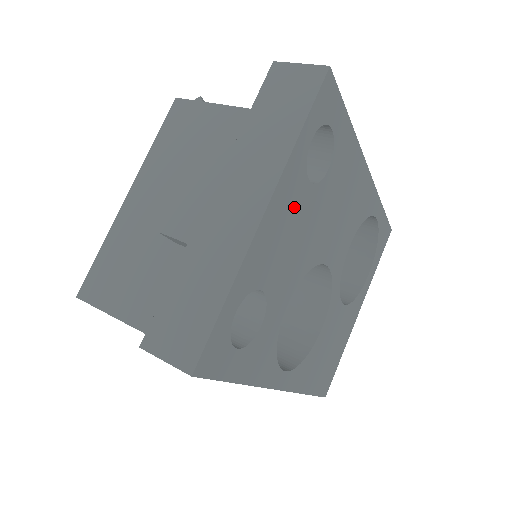
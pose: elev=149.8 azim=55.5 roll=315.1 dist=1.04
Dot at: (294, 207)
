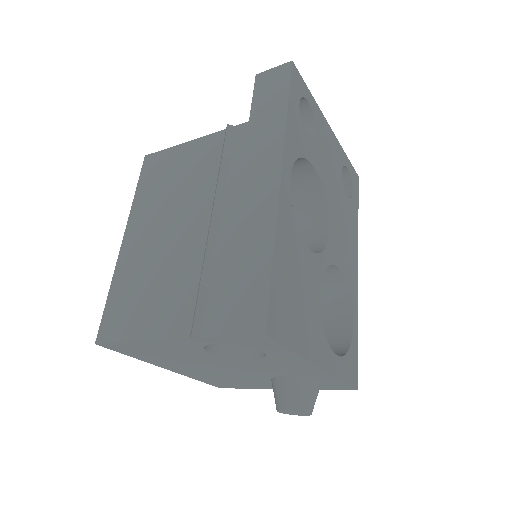
Dot at: (335, 158)
